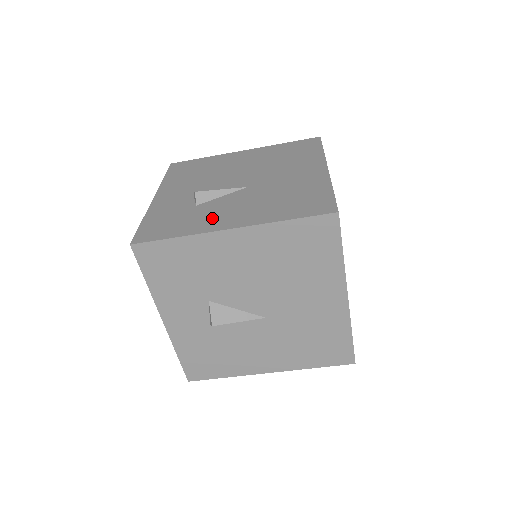
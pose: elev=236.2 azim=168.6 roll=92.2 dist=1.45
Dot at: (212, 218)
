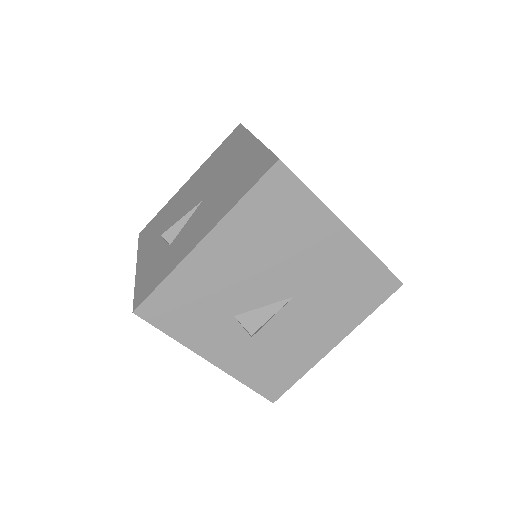
Dot at: (185, 243)
